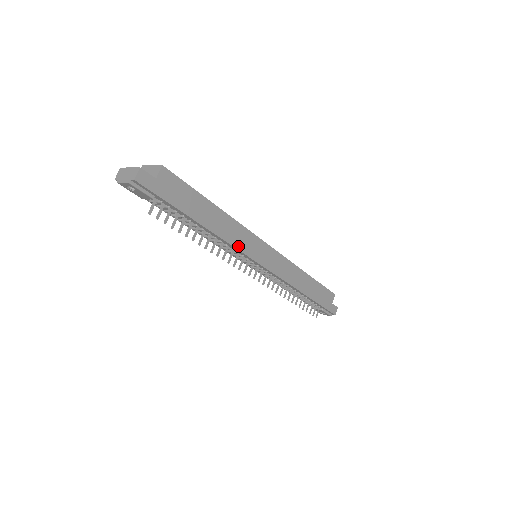
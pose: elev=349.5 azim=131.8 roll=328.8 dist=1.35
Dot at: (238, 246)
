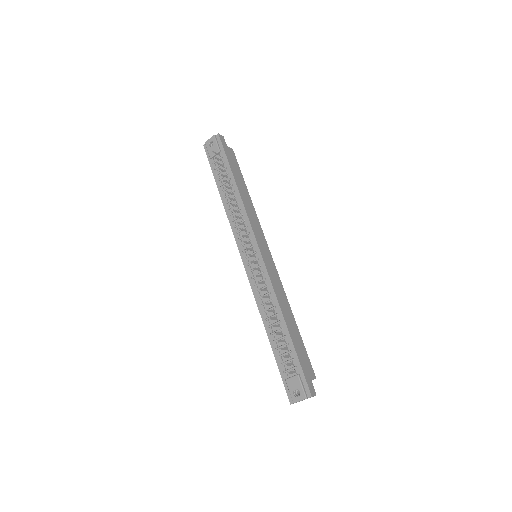
Dot at: (250, 219)
